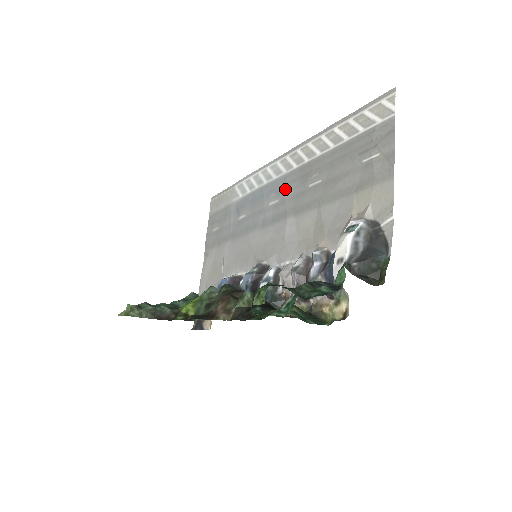
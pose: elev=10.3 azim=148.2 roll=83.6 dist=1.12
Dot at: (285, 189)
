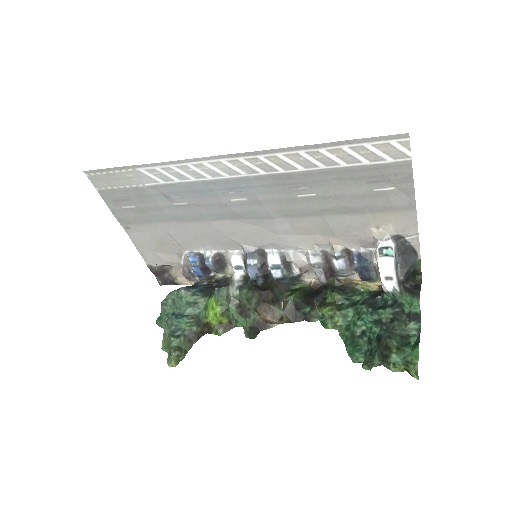
Dot at: (255, 192)
